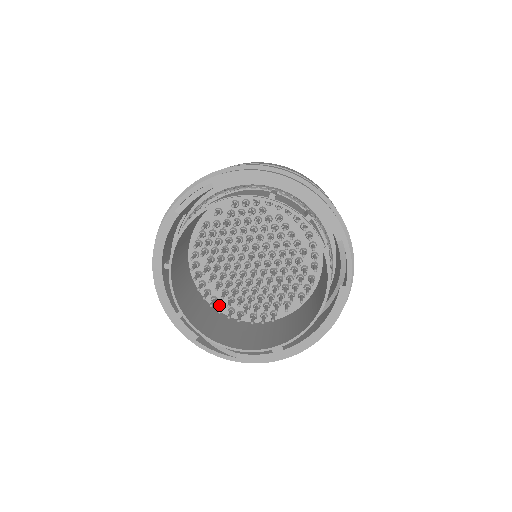
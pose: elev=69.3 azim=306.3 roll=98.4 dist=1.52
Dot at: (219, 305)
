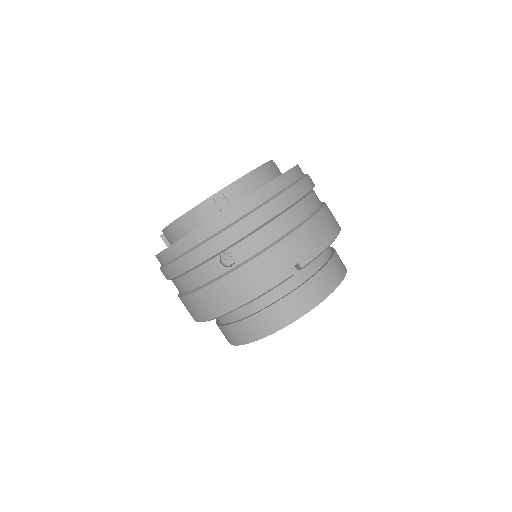
Dot at: occluded
